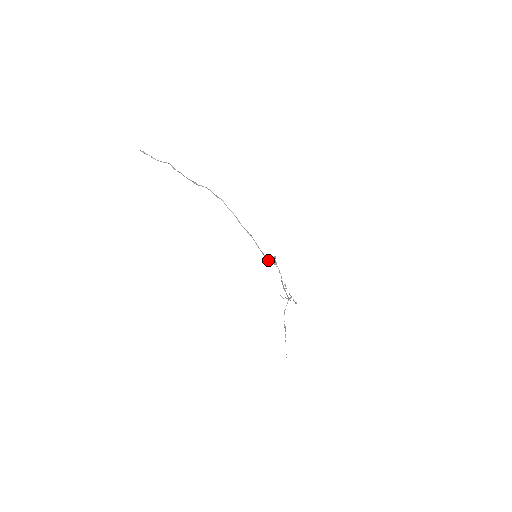
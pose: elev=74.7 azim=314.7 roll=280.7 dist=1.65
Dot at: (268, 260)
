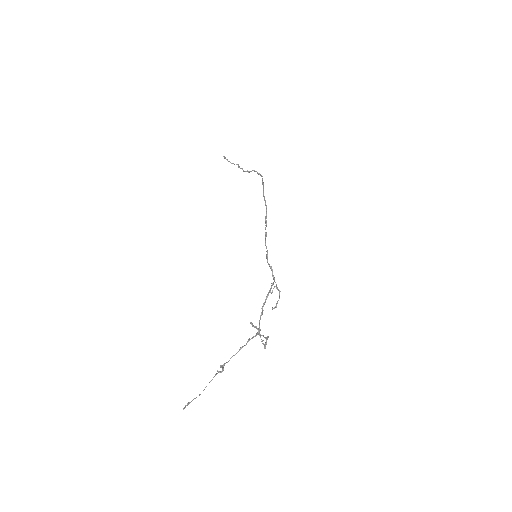
Dot at: (267, 251)
